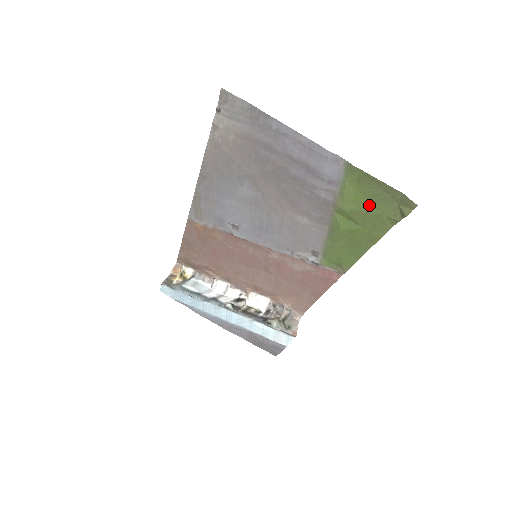
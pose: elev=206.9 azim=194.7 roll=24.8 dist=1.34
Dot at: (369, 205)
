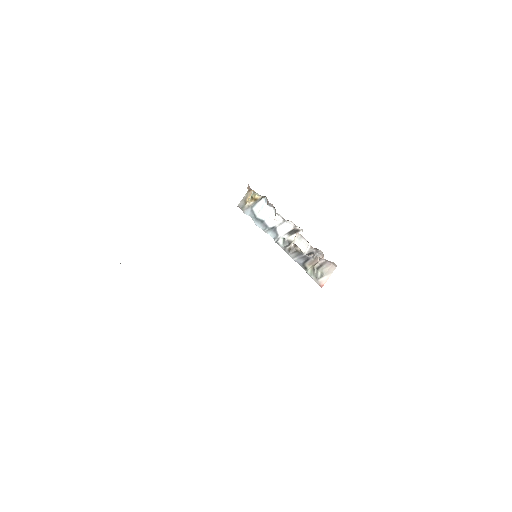
Dot at: occluded
